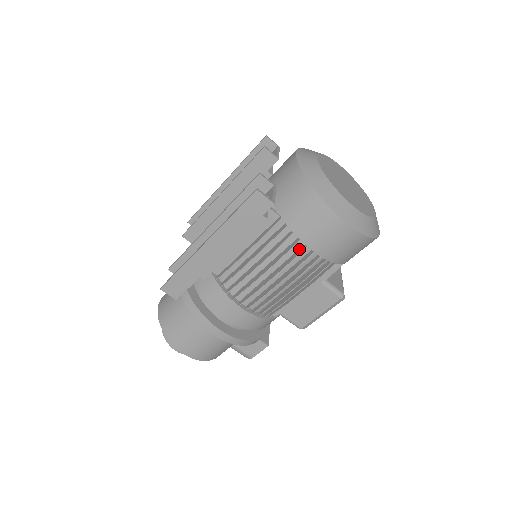
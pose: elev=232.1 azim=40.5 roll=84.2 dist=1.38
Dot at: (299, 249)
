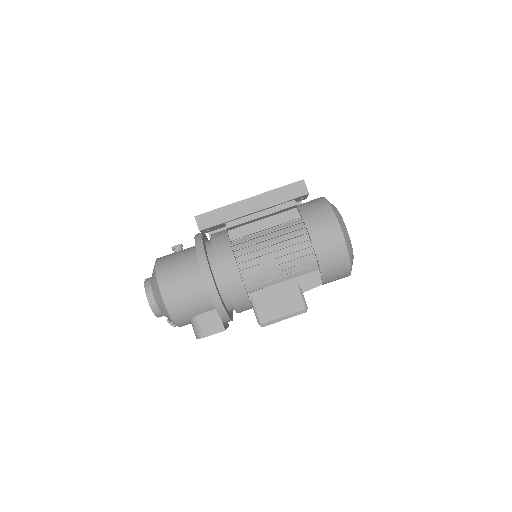
Dot at: (302, 241)
